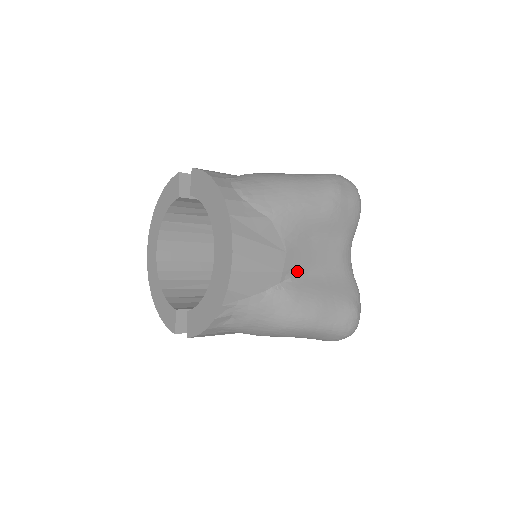
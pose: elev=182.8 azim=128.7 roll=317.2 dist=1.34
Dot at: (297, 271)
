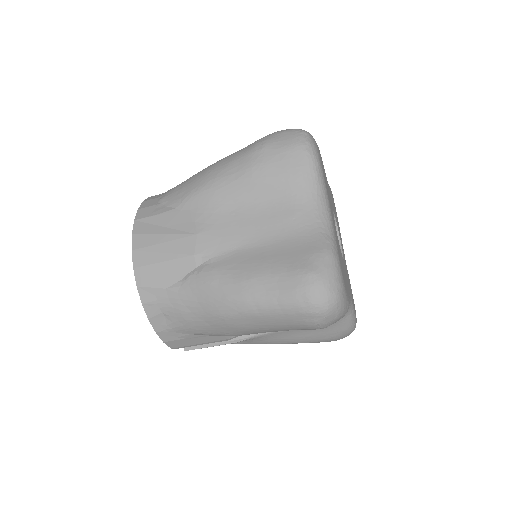
Dot at: (219, 250)
